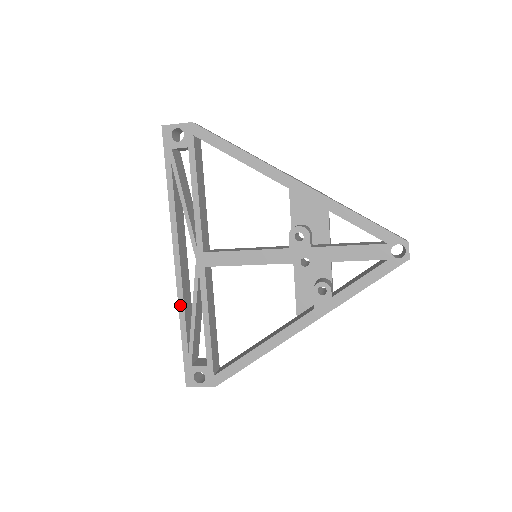
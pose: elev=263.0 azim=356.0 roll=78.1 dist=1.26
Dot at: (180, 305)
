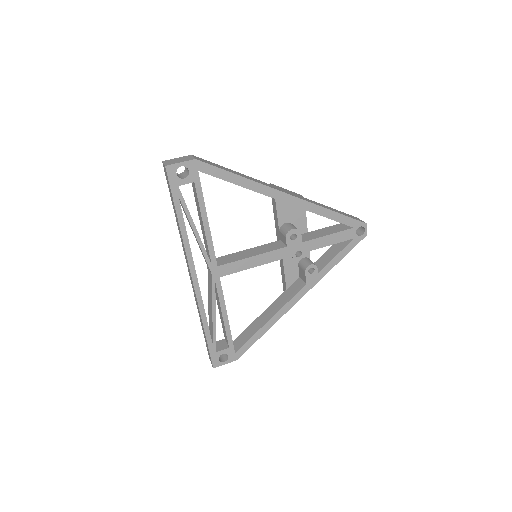
Dot at: (201, 312)
